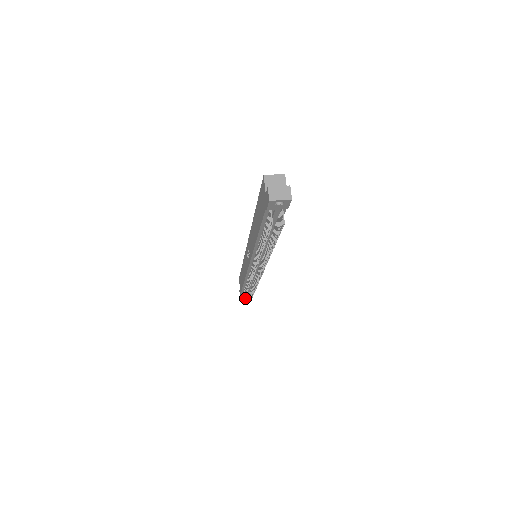
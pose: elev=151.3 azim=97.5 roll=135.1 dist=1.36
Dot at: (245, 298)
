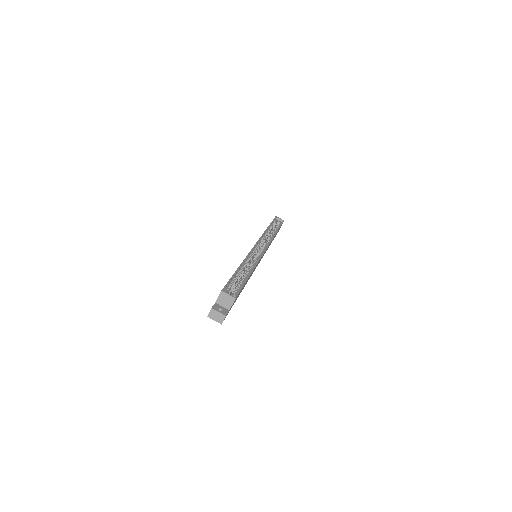
Dot at: occluded
